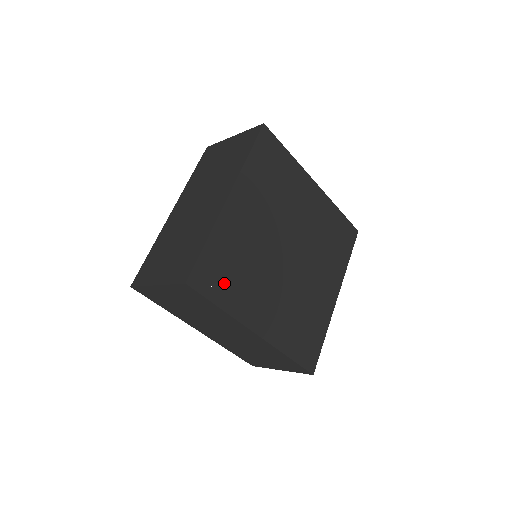
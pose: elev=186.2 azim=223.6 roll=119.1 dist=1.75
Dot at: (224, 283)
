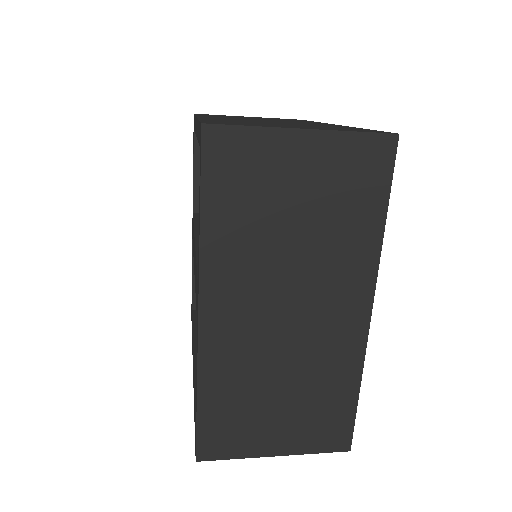
Dot at: occluded
